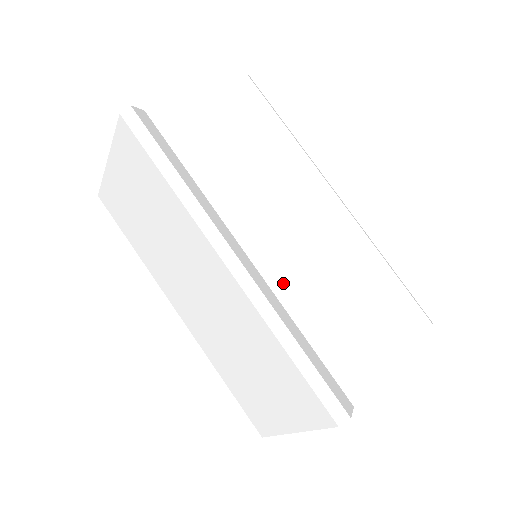
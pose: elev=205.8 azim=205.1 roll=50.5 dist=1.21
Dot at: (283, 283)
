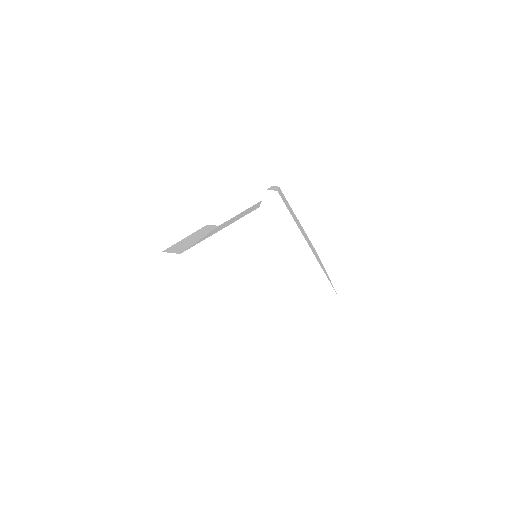
Dot at: occluded
